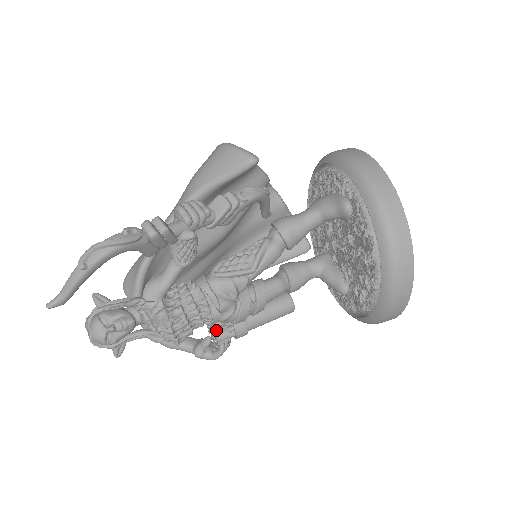
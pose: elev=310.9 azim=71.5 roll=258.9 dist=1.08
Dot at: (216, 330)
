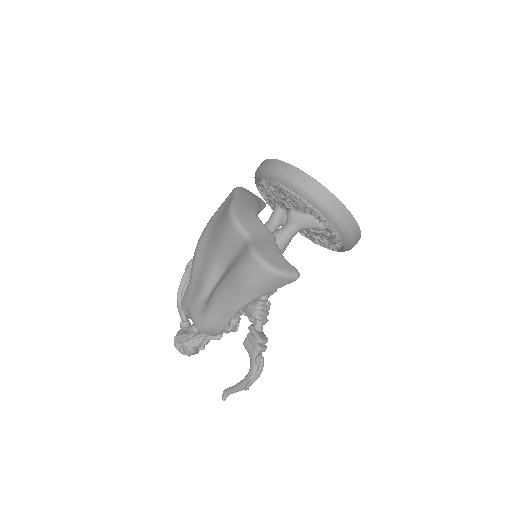
Dot at: occluded
